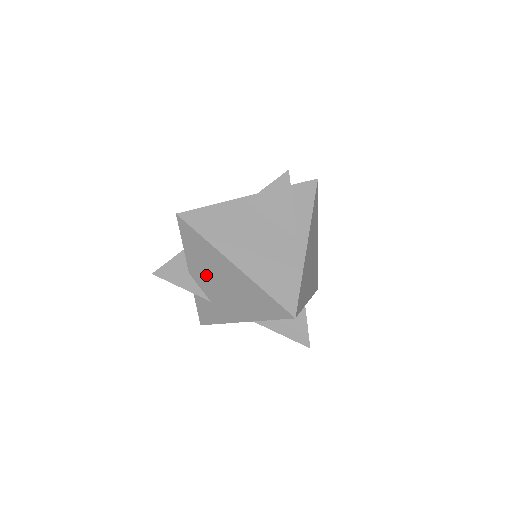
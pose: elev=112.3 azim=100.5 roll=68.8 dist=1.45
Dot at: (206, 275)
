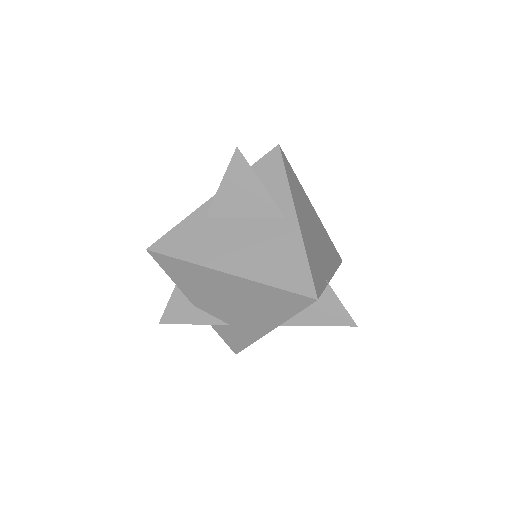
Dot at: (209, 299)
